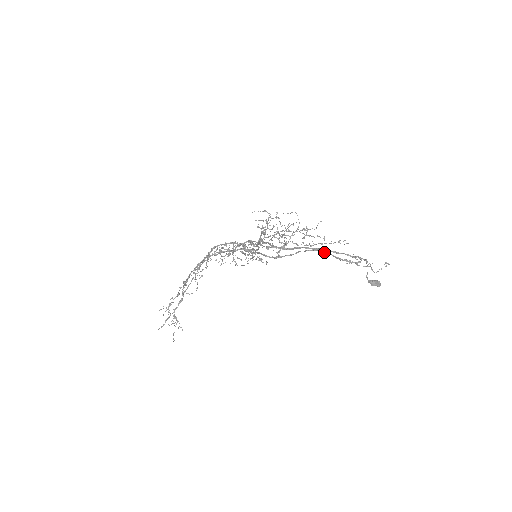
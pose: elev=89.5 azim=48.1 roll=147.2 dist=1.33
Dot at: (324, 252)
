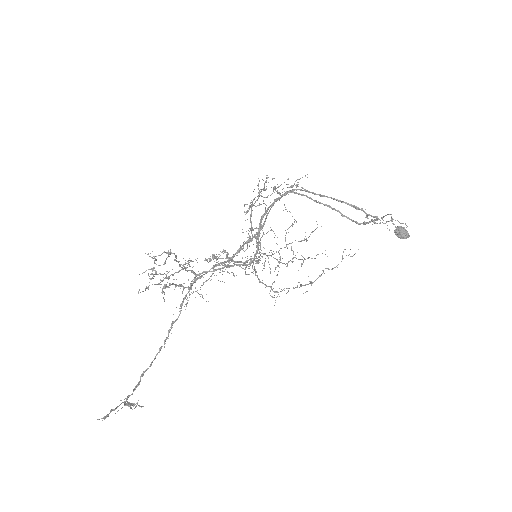
Dot at: (338, 201)
